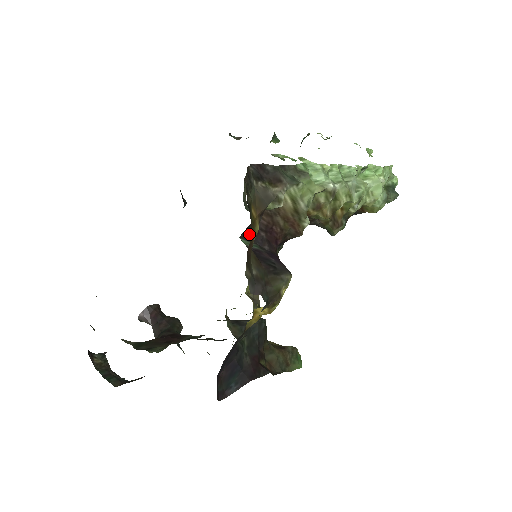
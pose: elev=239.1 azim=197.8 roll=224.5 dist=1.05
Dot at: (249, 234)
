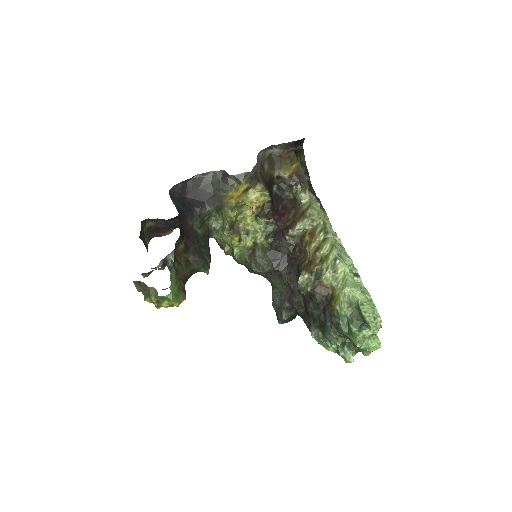
Dot at: (278, 198)
